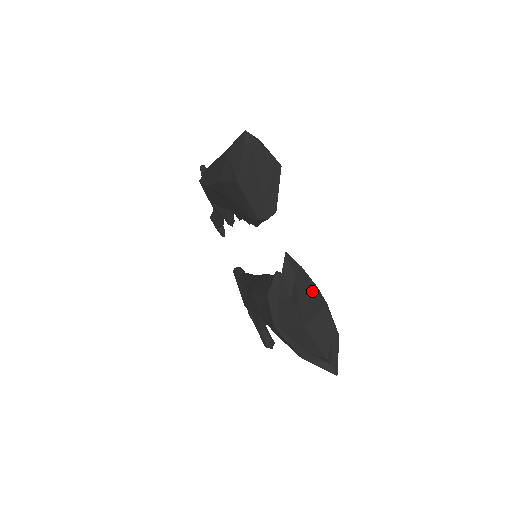
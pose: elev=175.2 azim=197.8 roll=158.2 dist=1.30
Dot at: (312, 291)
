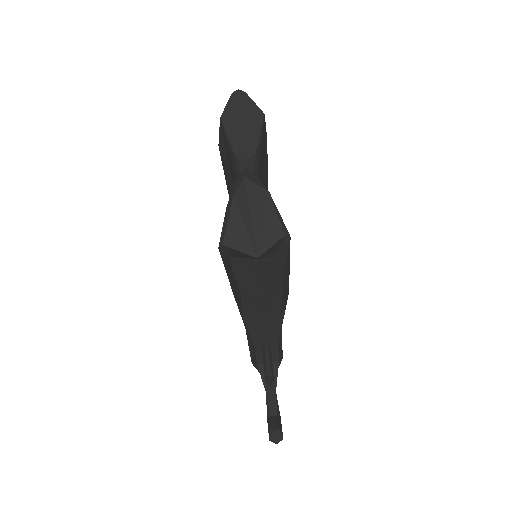
Dot at: (264, 199)
